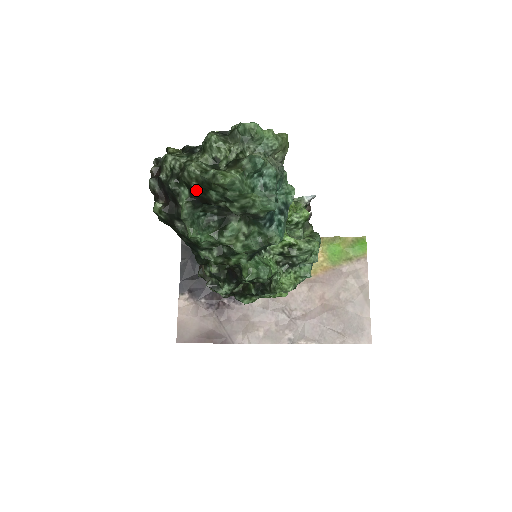
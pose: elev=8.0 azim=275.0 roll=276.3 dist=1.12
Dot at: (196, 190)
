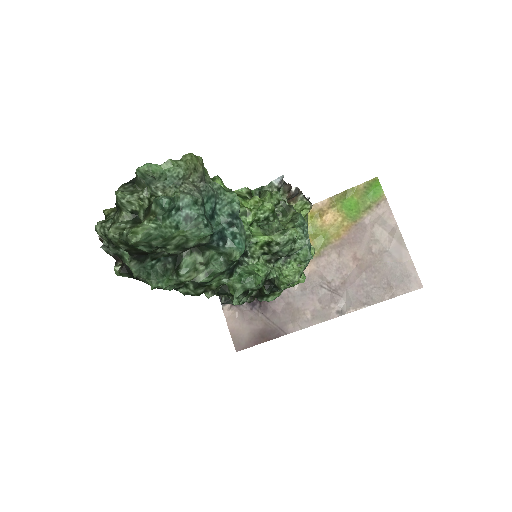
Dot at: (128, 250)
